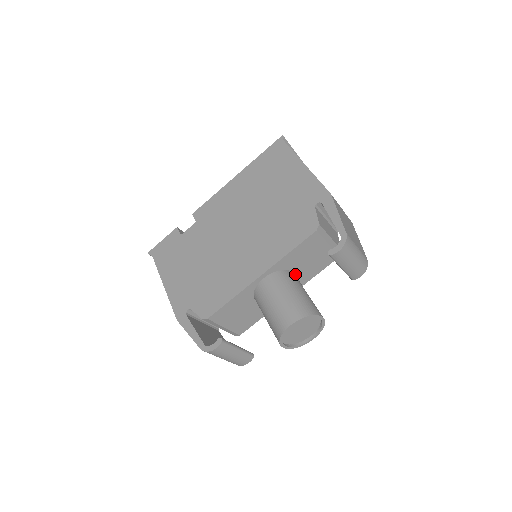
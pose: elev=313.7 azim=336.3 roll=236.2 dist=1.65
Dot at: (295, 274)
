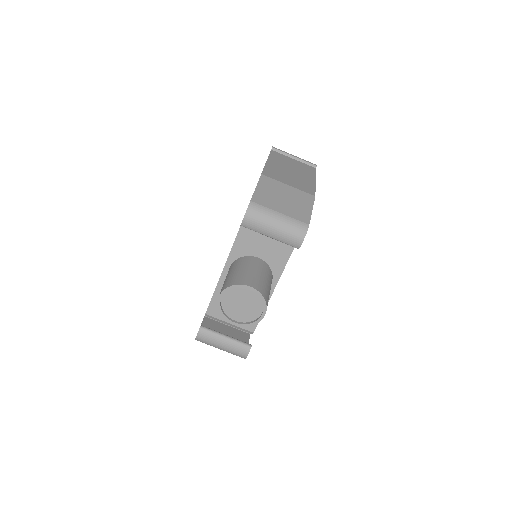
Dot at: (262, 259)
